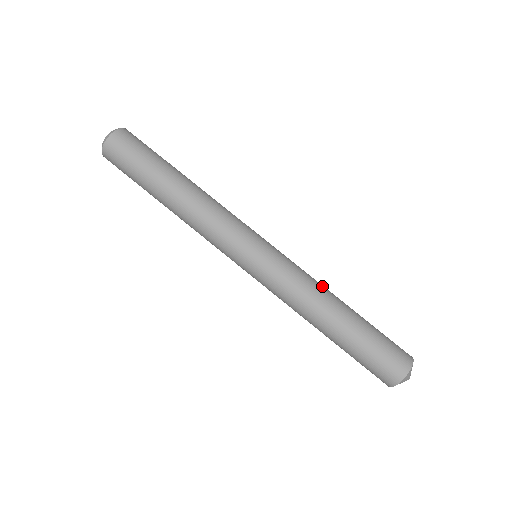
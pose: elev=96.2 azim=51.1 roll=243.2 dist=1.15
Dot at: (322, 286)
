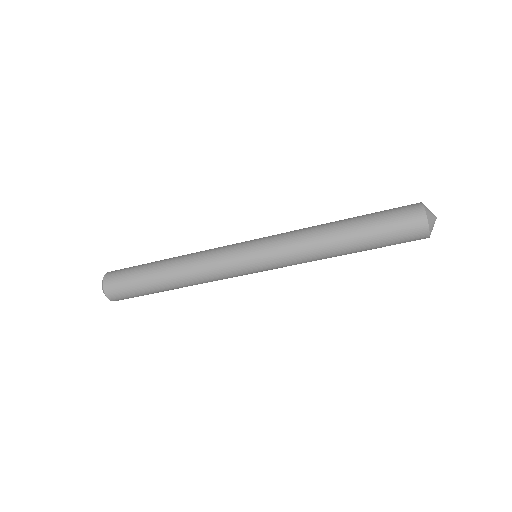
Dot at: (316, 250)
